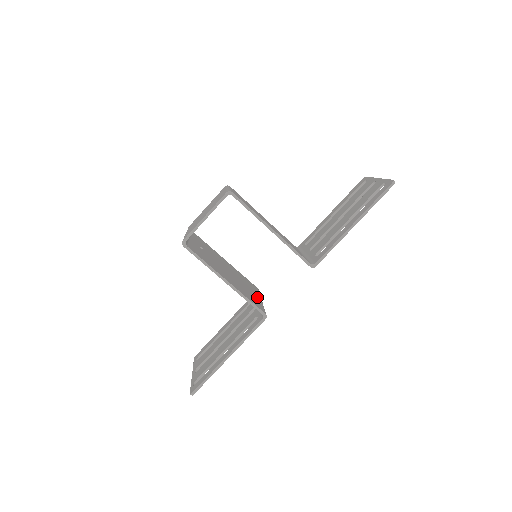
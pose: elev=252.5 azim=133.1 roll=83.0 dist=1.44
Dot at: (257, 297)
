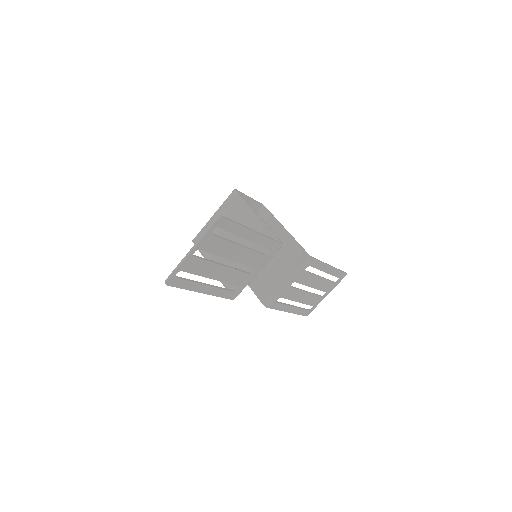
Dot at: occluded
